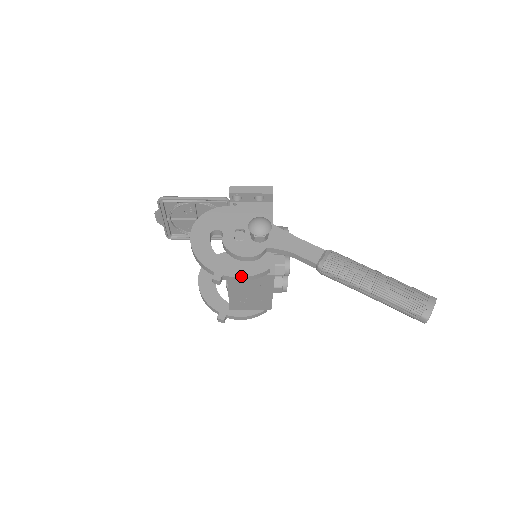
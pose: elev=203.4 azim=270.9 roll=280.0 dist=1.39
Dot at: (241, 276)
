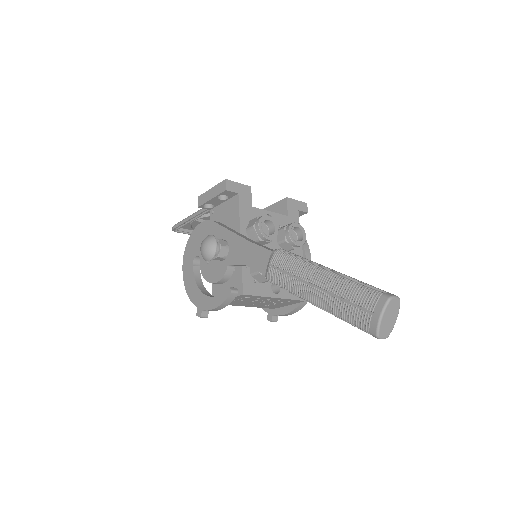
Dot at: (212, 308)
